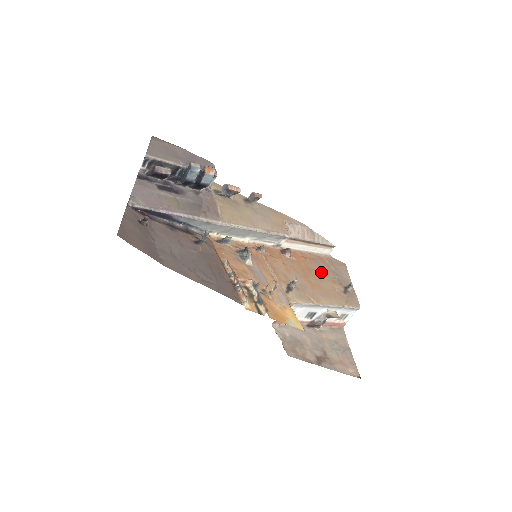
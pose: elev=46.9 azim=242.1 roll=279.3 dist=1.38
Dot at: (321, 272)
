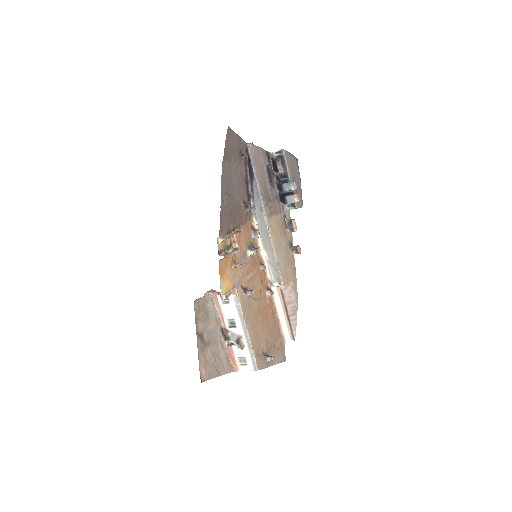
Dot at: (269, 329)
